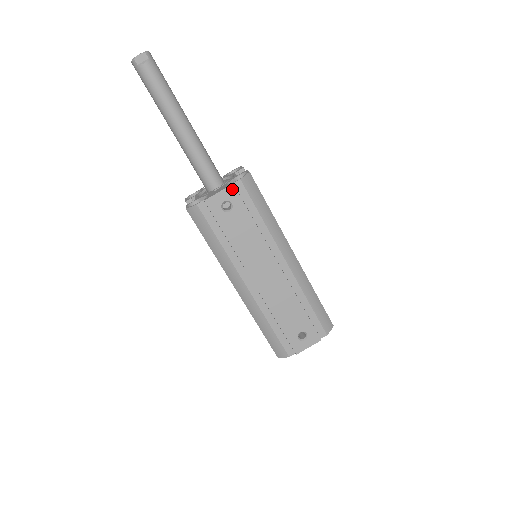
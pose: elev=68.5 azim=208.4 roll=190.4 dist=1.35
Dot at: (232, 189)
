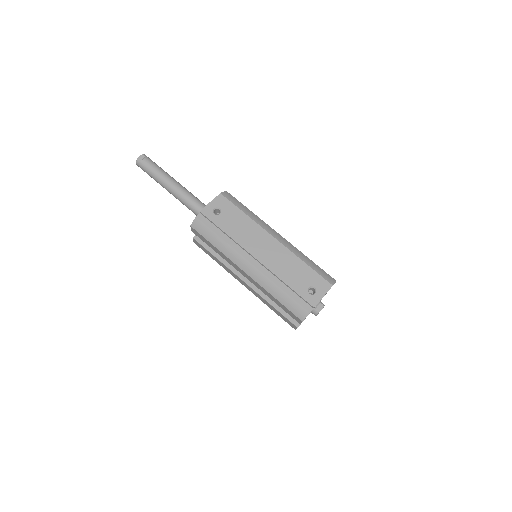
Dot at: (217, 199)
